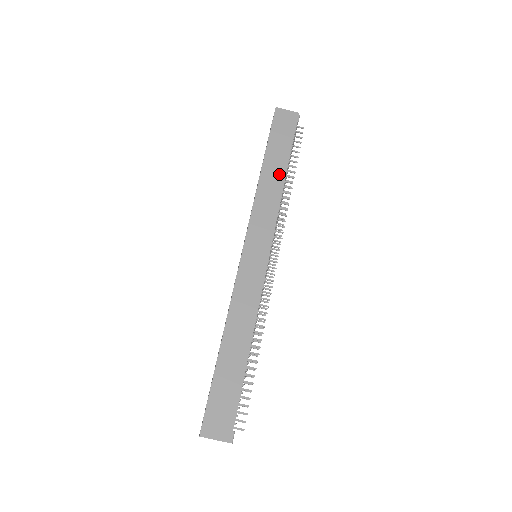
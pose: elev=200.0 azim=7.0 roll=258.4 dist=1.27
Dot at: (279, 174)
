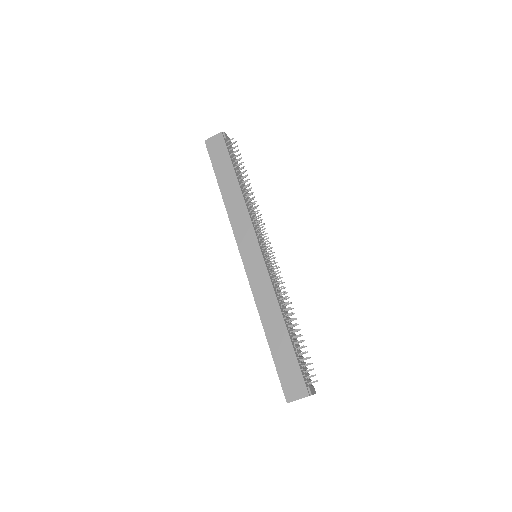
Dot at: (234, 188)
